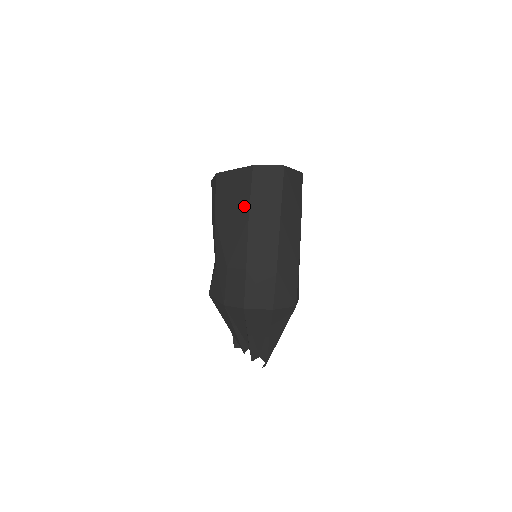
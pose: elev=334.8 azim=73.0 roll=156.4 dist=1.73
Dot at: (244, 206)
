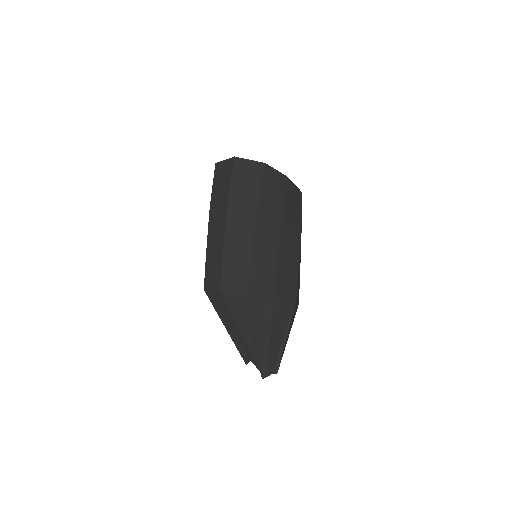
Dot at: occluded
